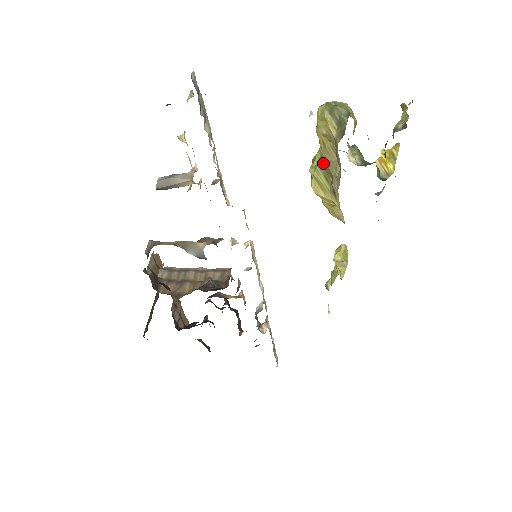
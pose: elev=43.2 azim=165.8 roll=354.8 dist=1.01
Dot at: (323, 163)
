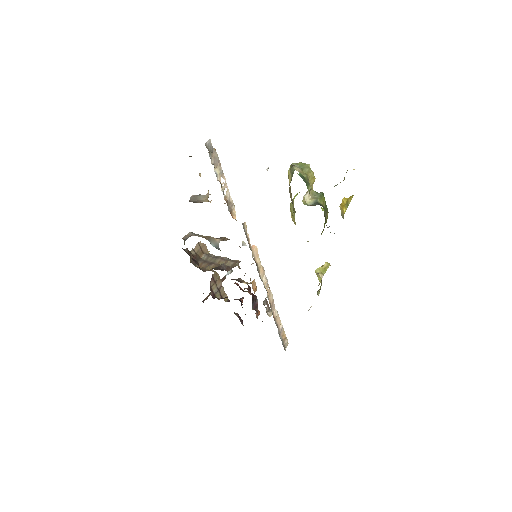
Dot at: occluded
